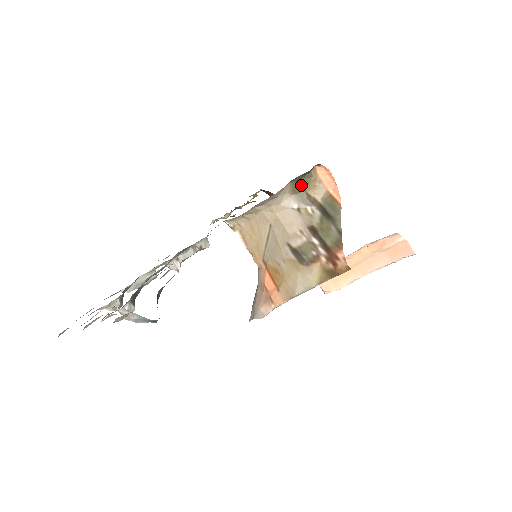
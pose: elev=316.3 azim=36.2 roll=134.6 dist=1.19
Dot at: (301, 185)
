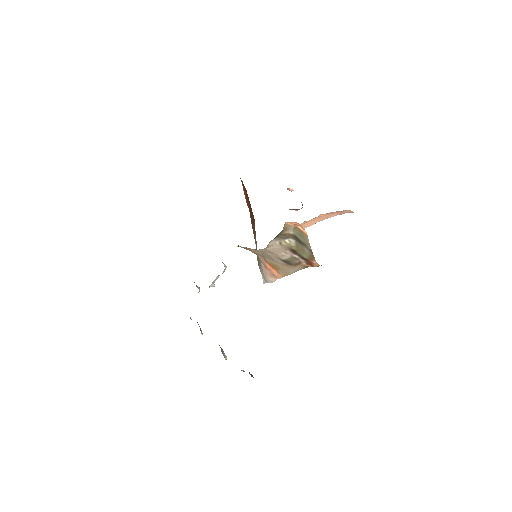
Dot at: occluded
